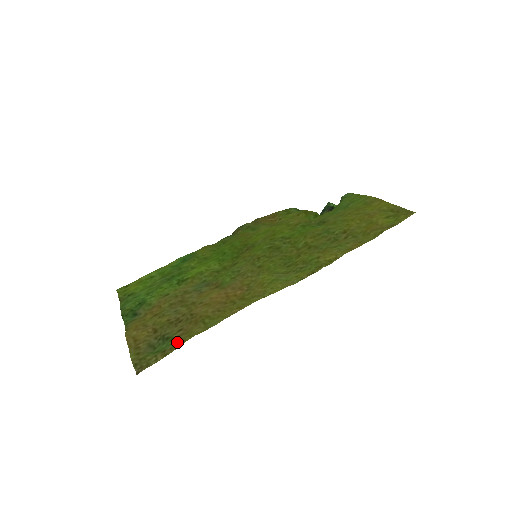
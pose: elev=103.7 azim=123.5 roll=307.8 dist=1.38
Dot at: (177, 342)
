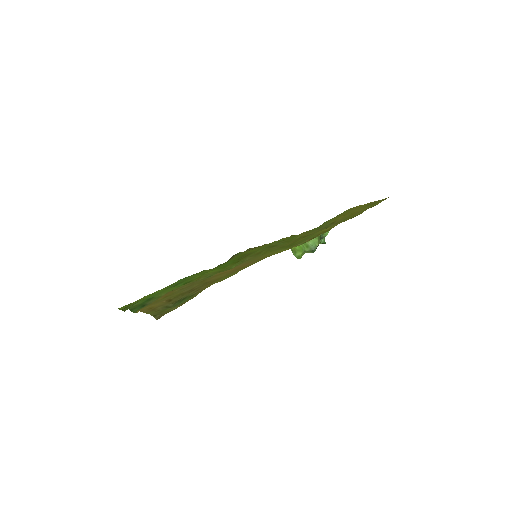
Dot at: (195, 295)
